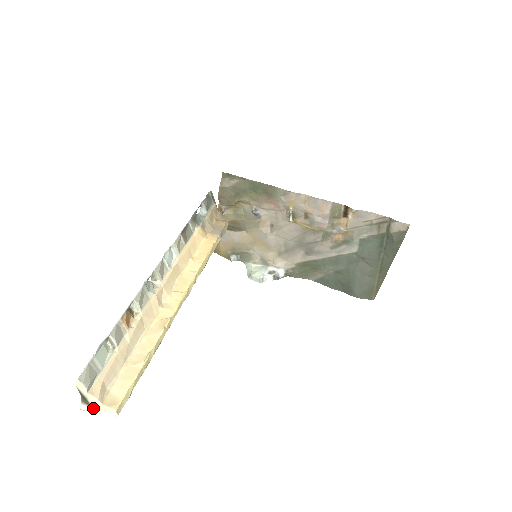
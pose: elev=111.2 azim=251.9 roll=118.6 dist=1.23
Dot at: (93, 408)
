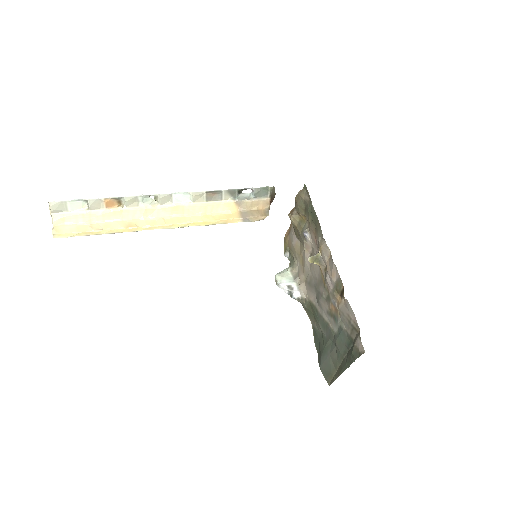
Dot at: occluded
